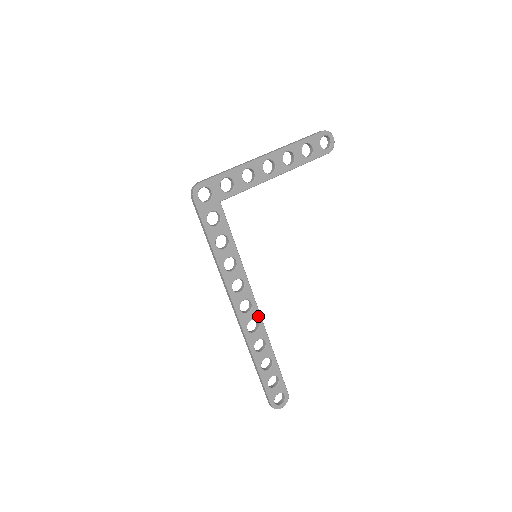
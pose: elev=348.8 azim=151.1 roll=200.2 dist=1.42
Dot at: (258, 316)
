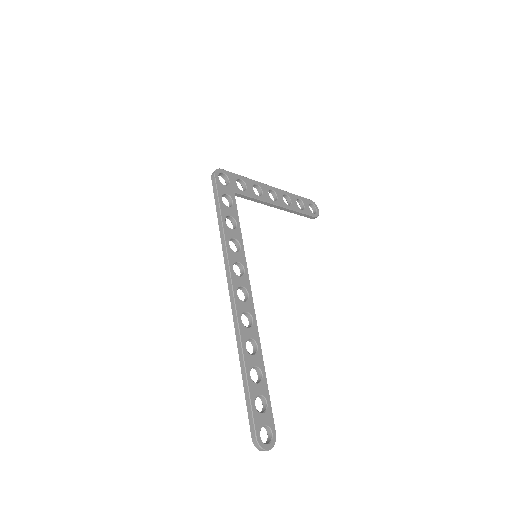
Dot at: (253, 312)
